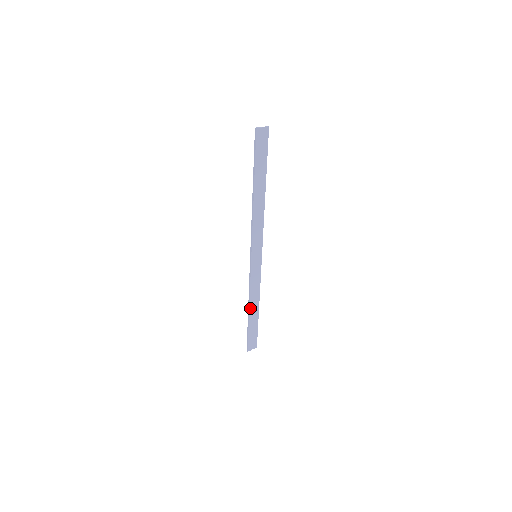
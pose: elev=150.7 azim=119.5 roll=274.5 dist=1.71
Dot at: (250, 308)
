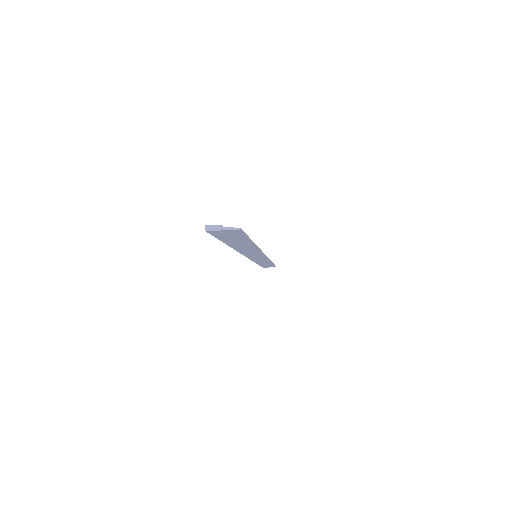
Dot at: (258, 263)
